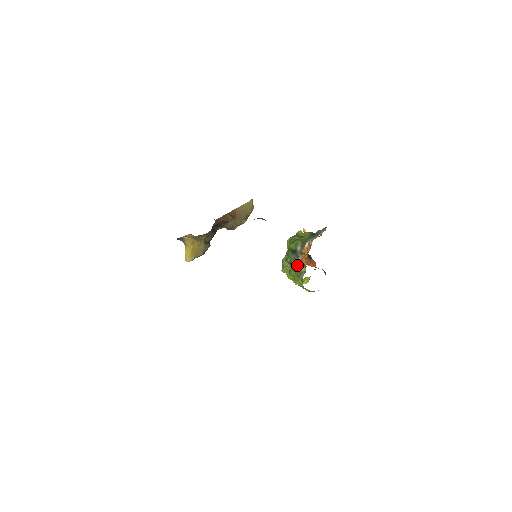
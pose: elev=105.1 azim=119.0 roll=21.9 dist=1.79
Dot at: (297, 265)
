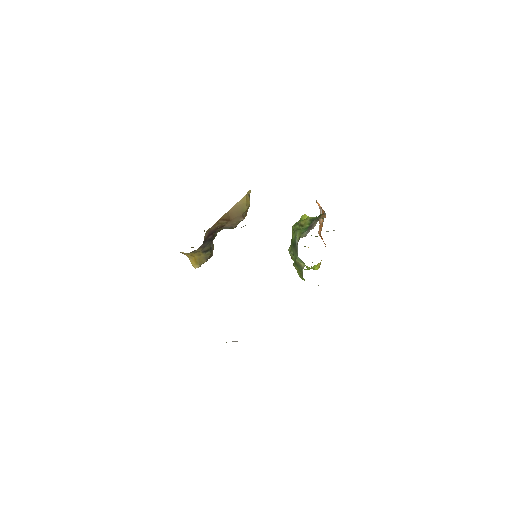
Dot at: (297, 260)
